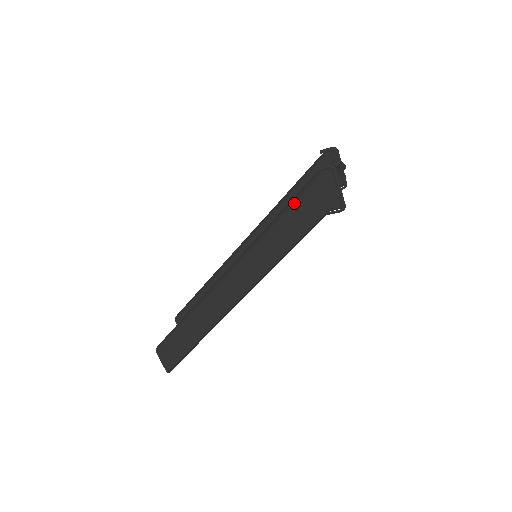
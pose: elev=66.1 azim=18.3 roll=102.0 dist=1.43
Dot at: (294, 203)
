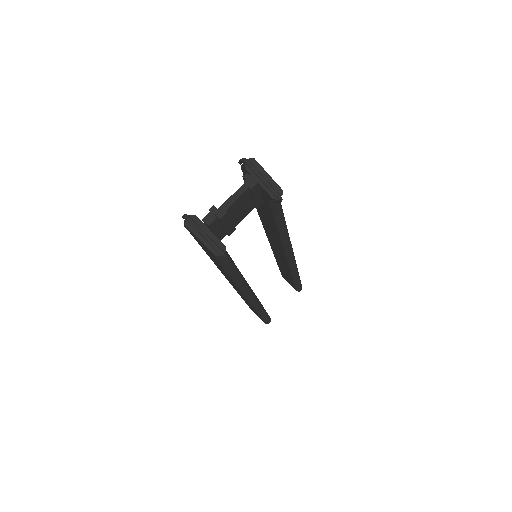
Dot at: occluded
